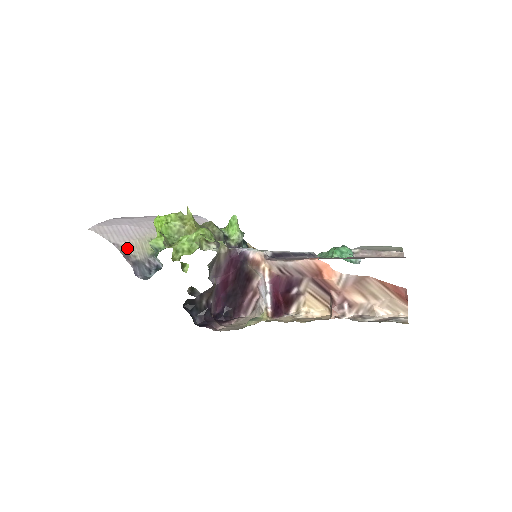
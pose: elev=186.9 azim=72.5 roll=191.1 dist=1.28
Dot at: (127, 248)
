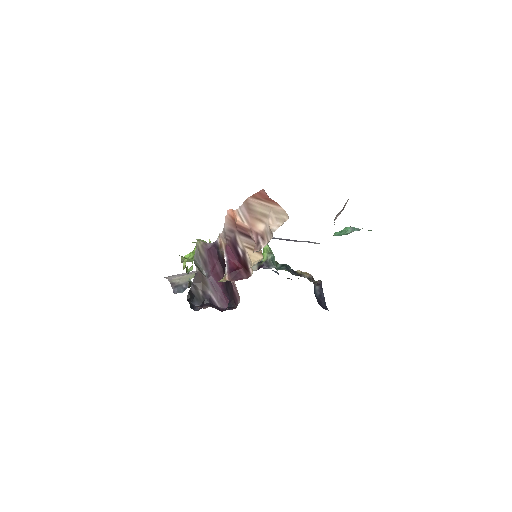
Dot at: (176, 280)
